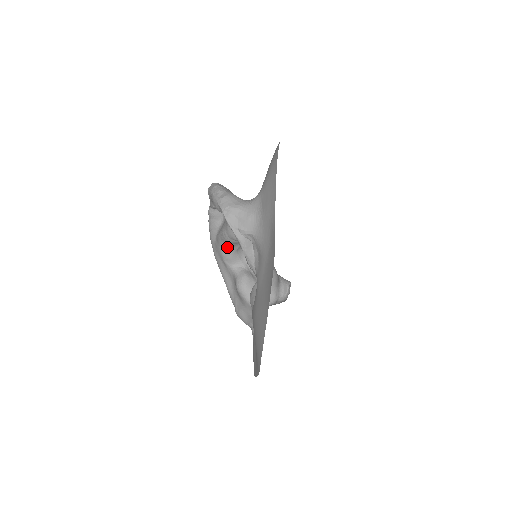
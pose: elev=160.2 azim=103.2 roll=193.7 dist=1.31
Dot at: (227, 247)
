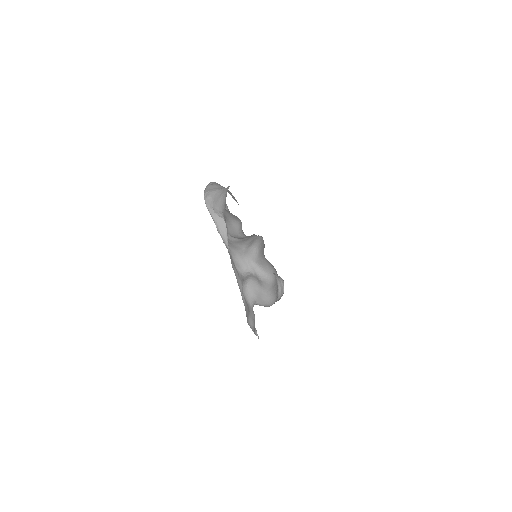
Dot at: (234, 250)
